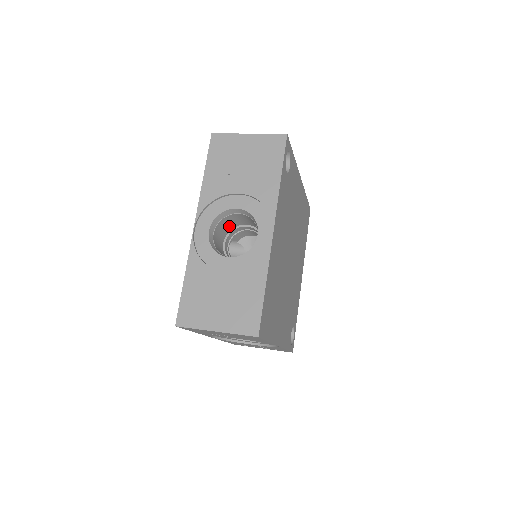
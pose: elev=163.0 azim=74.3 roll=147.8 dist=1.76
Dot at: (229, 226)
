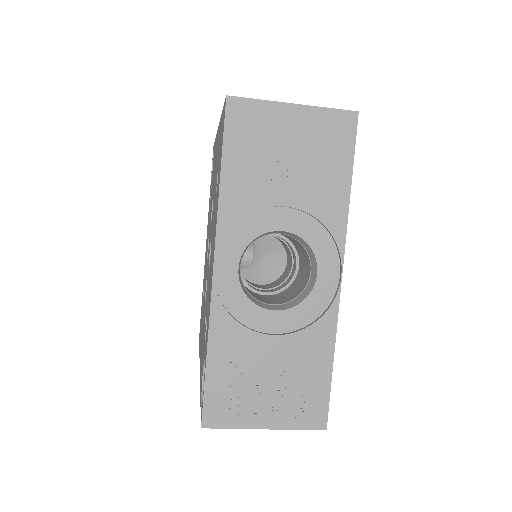
Dot at: occluded
